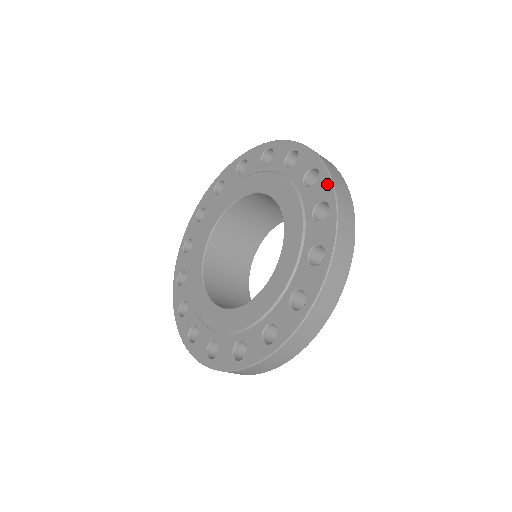
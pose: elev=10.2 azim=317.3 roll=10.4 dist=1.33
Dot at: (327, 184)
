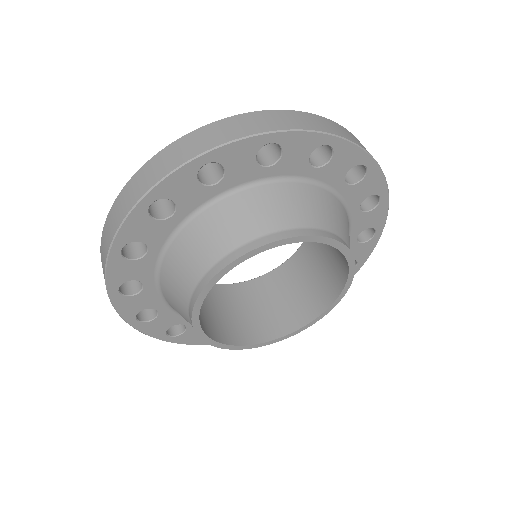
Dot at: occluded
